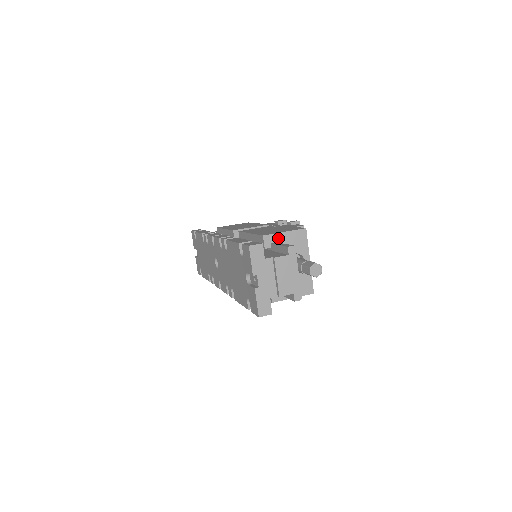
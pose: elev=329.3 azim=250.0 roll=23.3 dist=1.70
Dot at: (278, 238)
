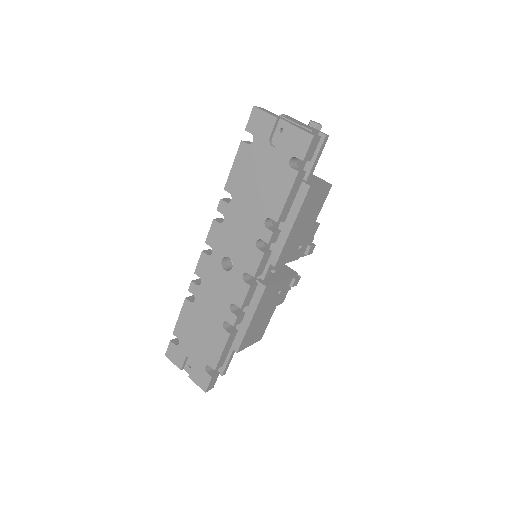
Dot at: occluded
